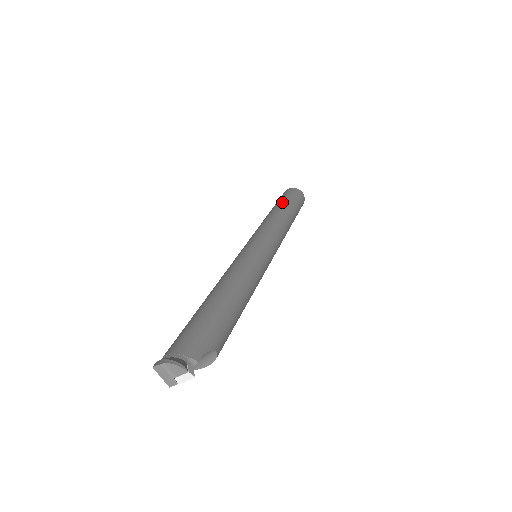
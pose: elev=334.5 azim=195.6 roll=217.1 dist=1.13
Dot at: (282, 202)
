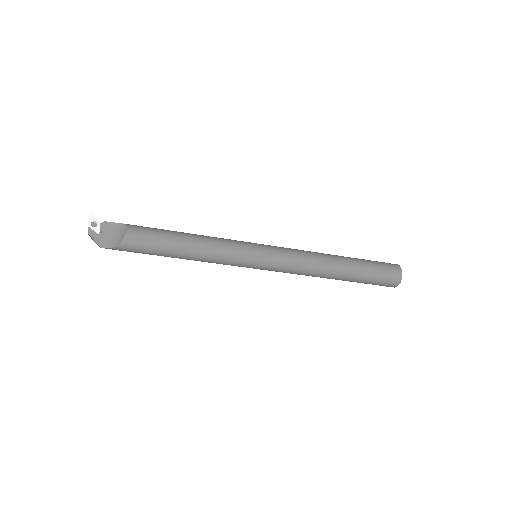
Dot at: occluded
